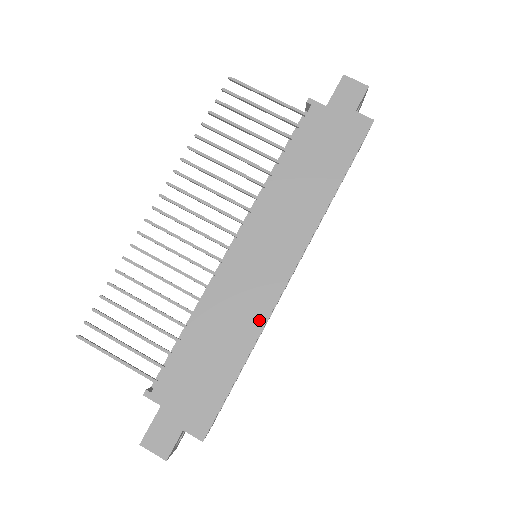
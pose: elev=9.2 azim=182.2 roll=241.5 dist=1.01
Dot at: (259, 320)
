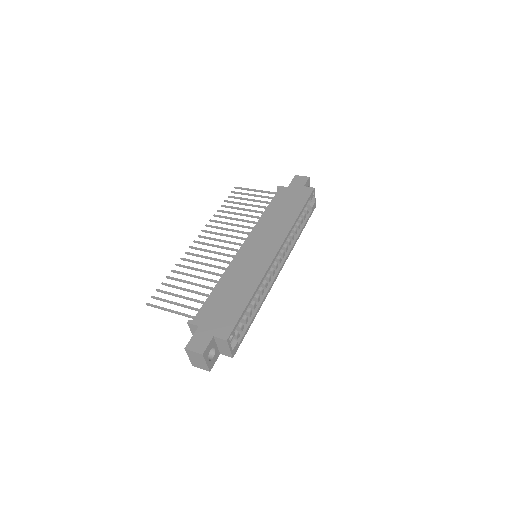
Dot at: (259, 276)
